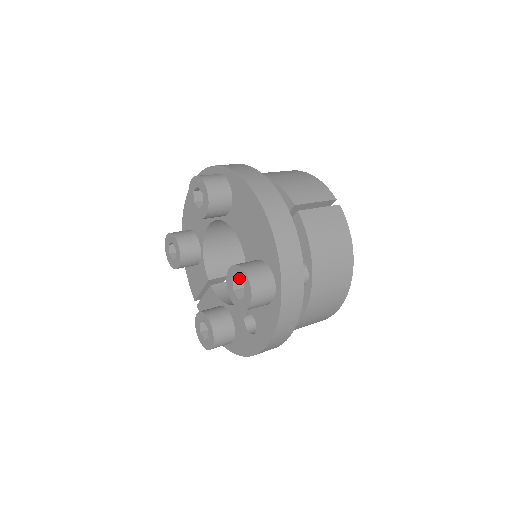
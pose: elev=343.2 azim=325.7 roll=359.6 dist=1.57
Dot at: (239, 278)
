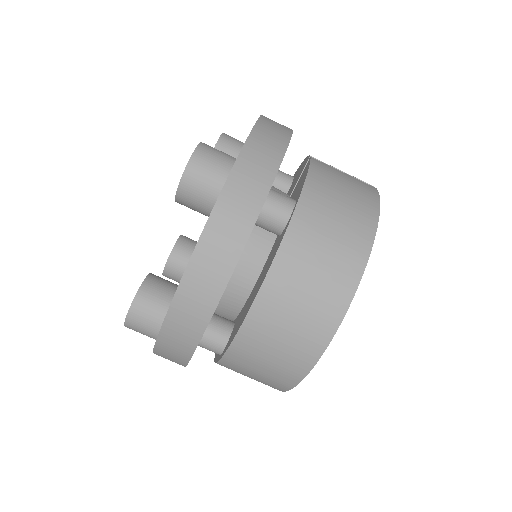
Dot at: occluded
